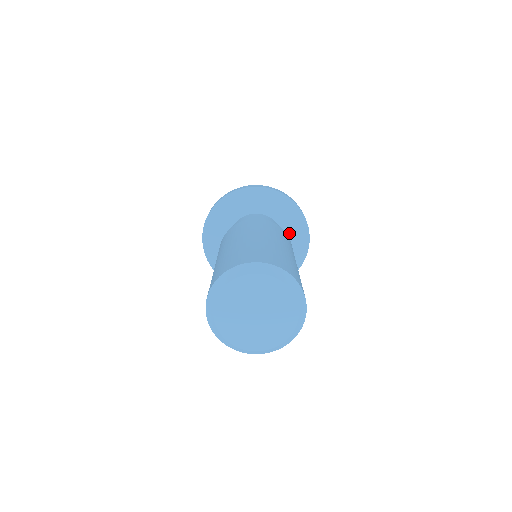
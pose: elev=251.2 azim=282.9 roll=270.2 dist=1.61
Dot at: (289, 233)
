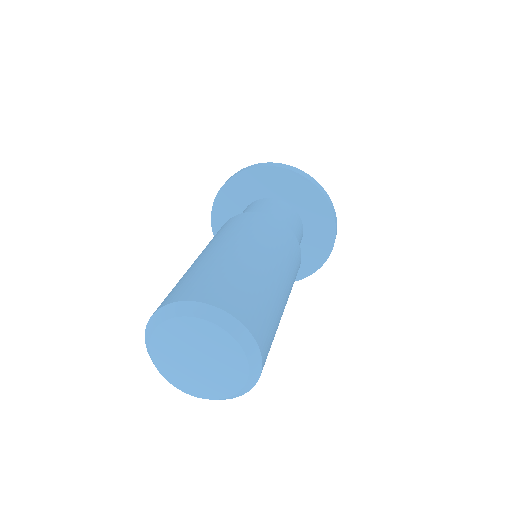
Dot at: (310, 223)
